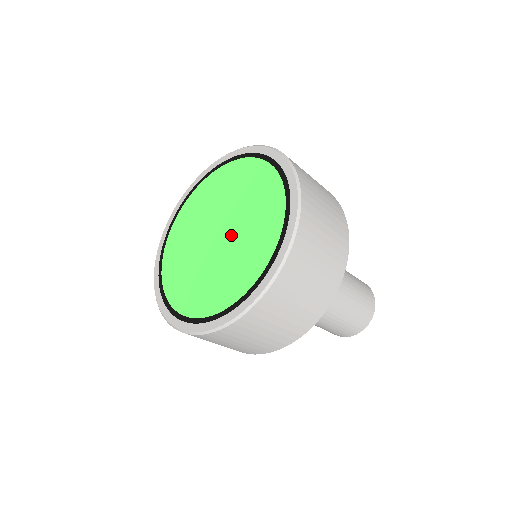
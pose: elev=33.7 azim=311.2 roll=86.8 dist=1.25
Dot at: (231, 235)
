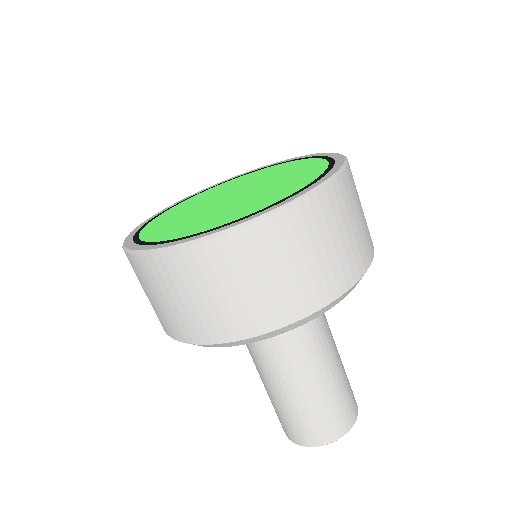
Dot at: (254, 190)
